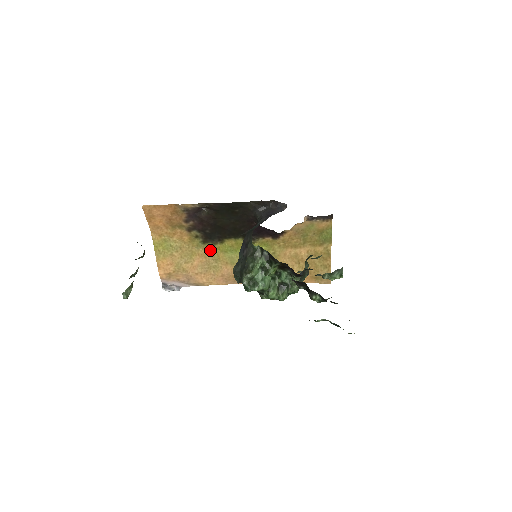
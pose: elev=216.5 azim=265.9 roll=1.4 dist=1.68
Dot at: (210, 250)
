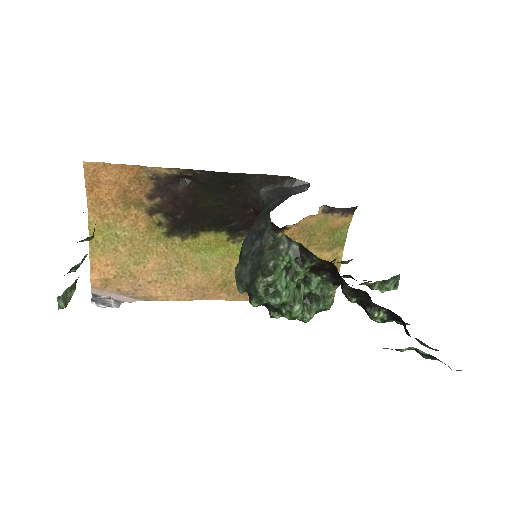
Dot at: (175, 247)
